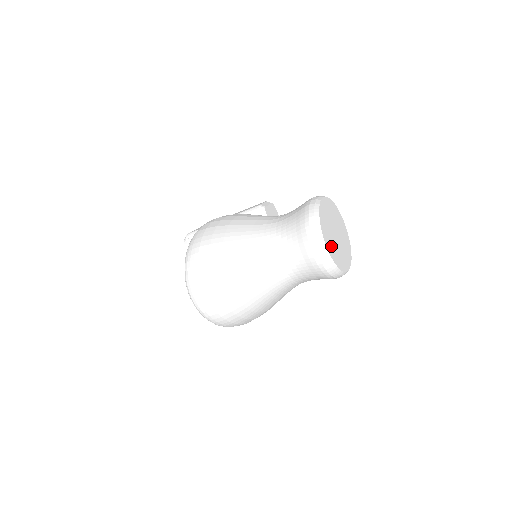
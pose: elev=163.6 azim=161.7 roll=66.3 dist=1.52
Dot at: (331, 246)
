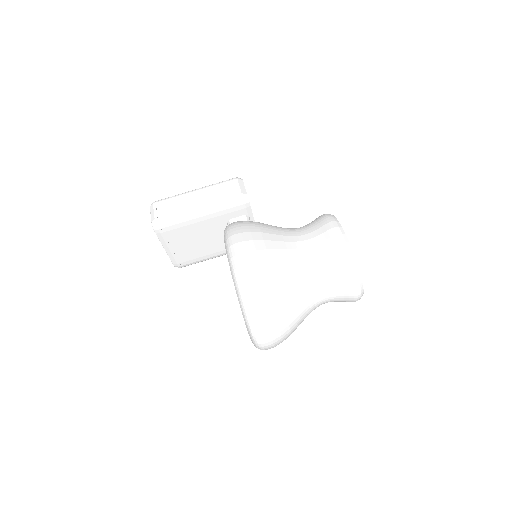
Dot at: occluded
